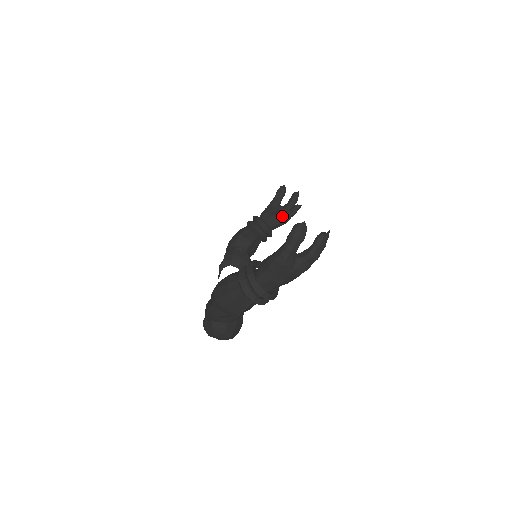
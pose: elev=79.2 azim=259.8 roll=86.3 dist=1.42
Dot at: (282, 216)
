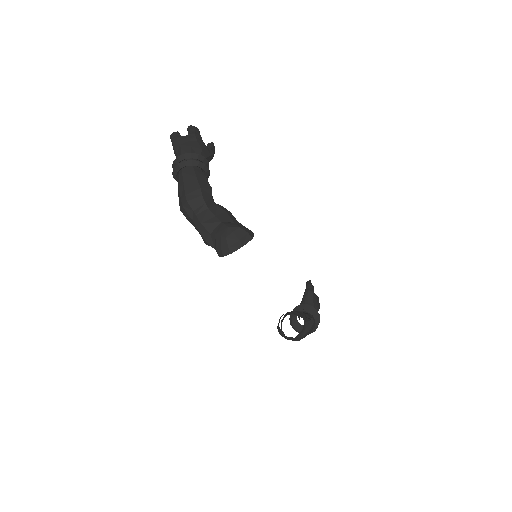
Dot at: (304, 294)
